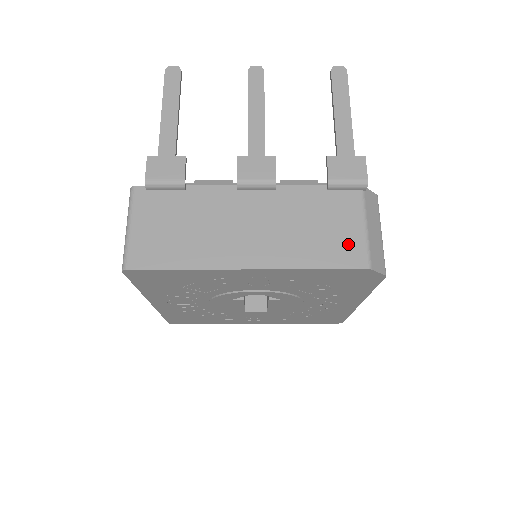
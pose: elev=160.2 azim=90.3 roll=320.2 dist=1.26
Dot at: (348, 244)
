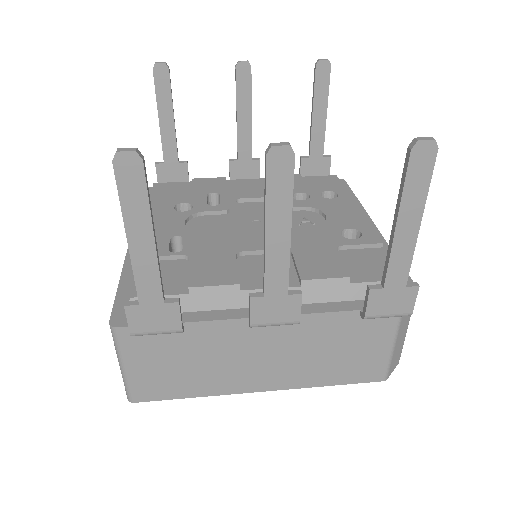
Dot at: (370, 364)
